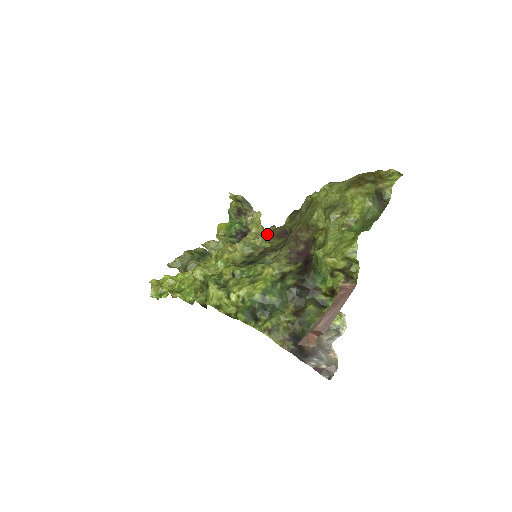
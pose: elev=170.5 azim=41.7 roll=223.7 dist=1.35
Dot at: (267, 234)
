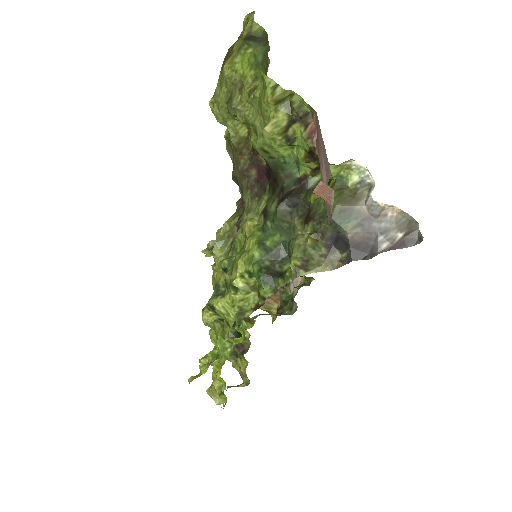
Dot at: (231, 216)
